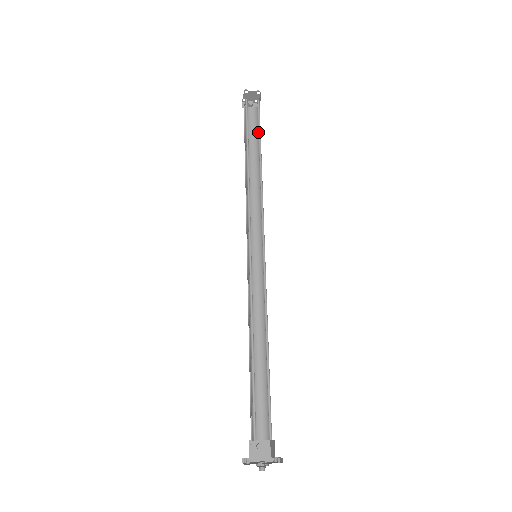
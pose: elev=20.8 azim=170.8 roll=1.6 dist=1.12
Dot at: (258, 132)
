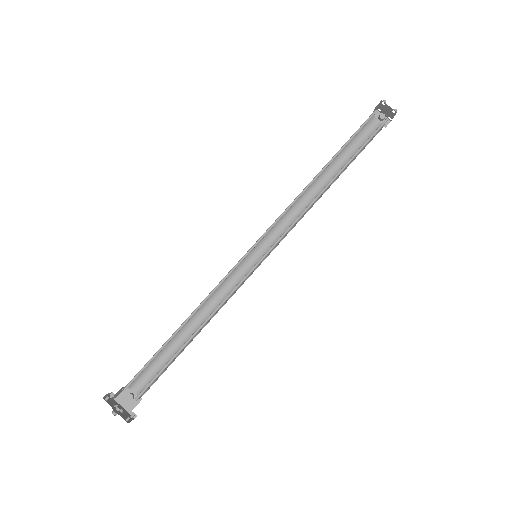
Dot at: occluded
